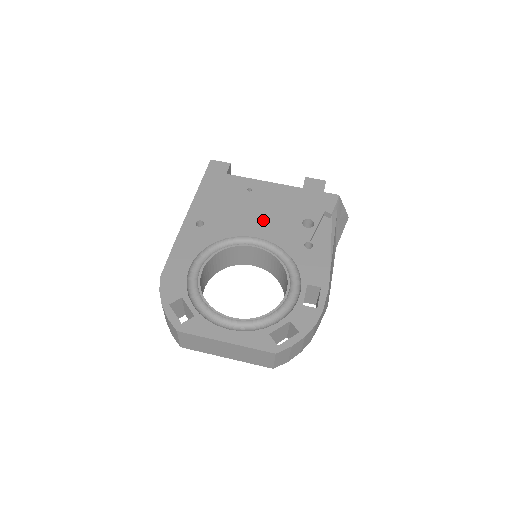
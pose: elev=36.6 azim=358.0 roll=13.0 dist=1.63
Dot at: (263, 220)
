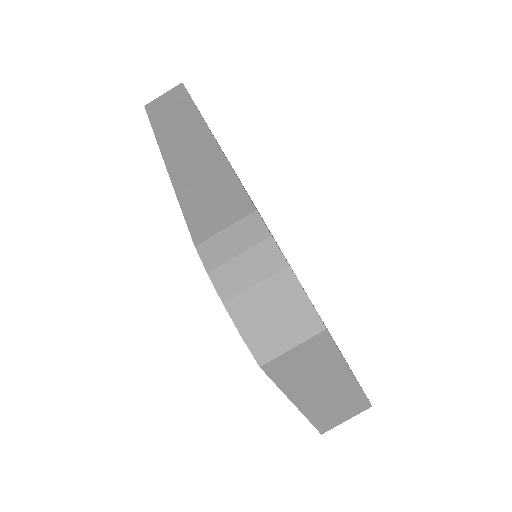
Dot at: occluded
